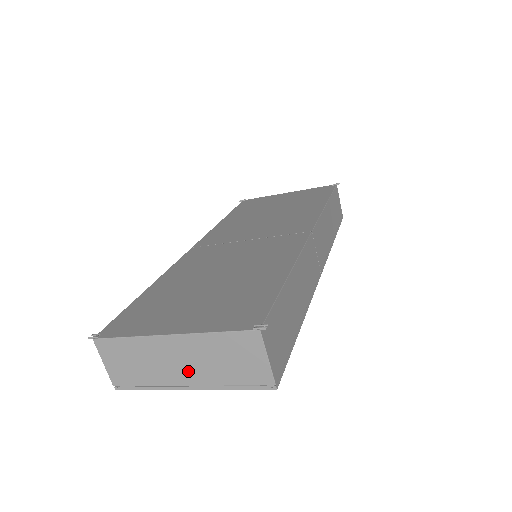
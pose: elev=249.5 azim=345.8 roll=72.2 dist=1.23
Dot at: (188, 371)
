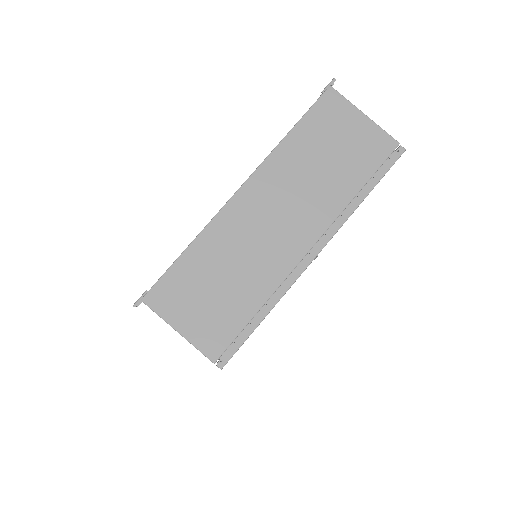
Dot at: (295, 225)
